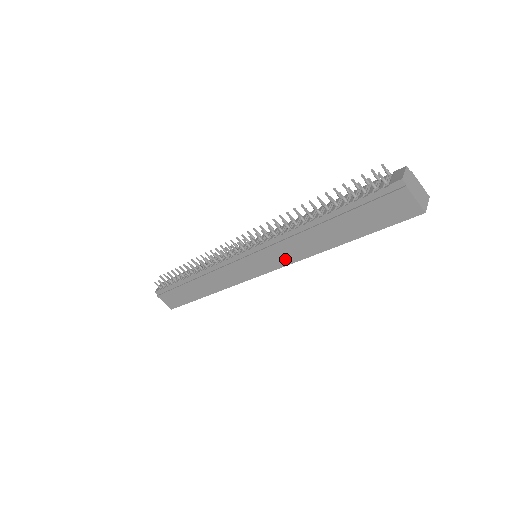
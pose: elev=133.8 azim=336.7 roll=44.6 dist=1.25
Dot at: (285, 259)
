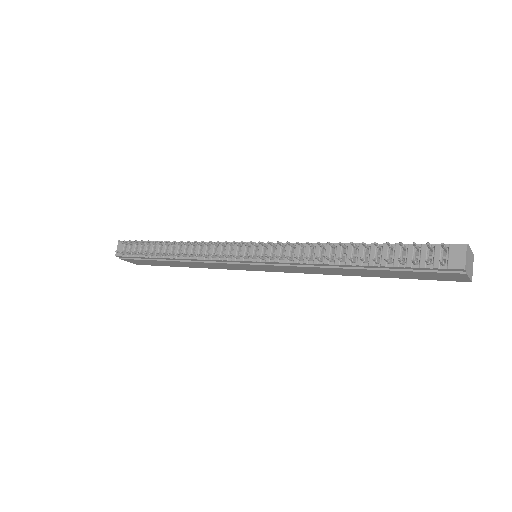
Dot at: (296, 271)
